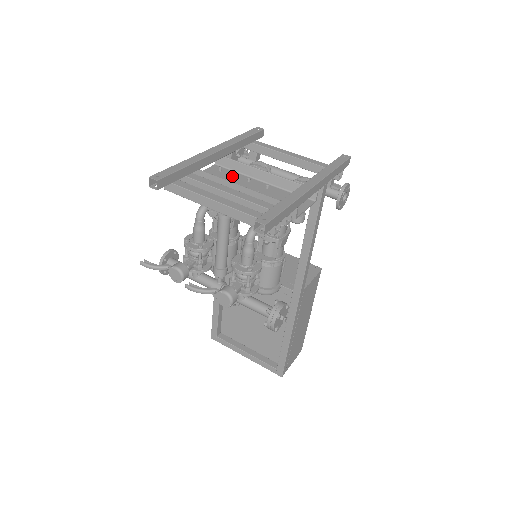
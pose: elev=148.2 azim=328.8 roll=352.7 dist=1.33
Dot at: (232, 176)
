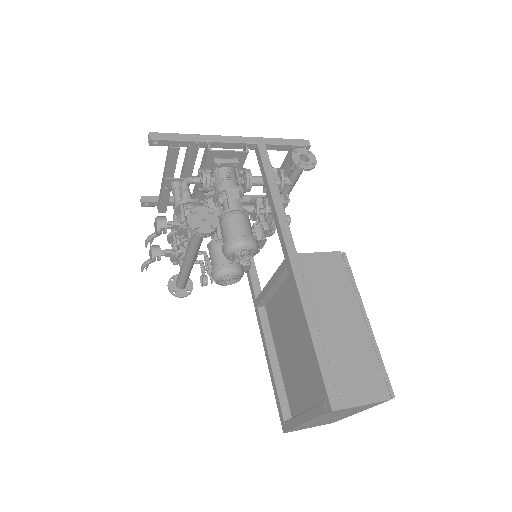
Dot at: occluded
